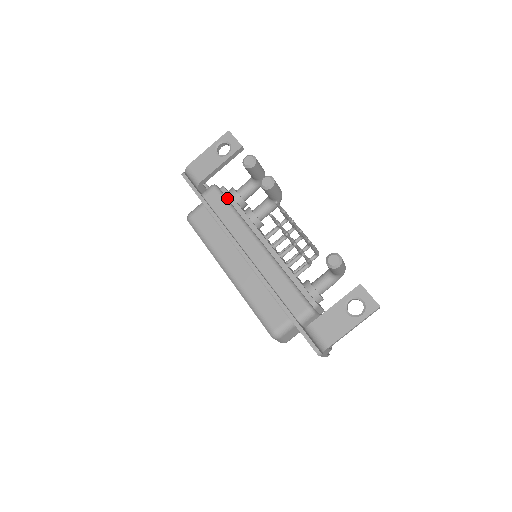
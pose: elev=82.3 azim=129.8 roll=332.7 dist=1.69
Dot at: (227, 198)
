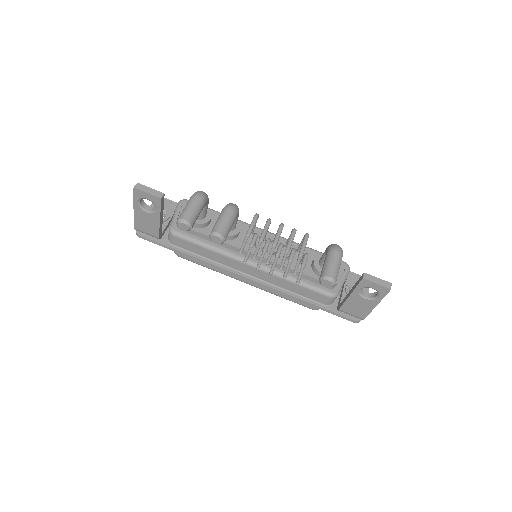
Dot at: (192, 233)
